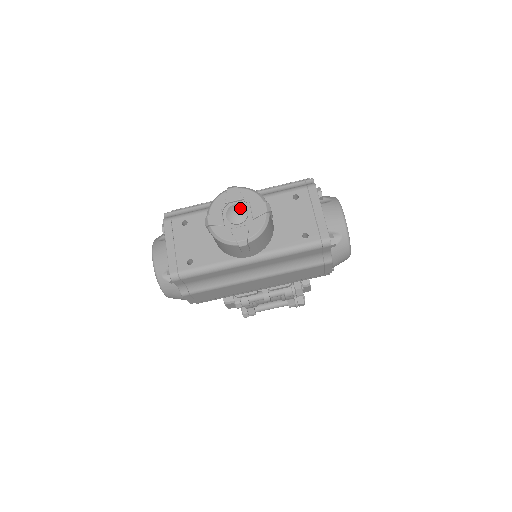
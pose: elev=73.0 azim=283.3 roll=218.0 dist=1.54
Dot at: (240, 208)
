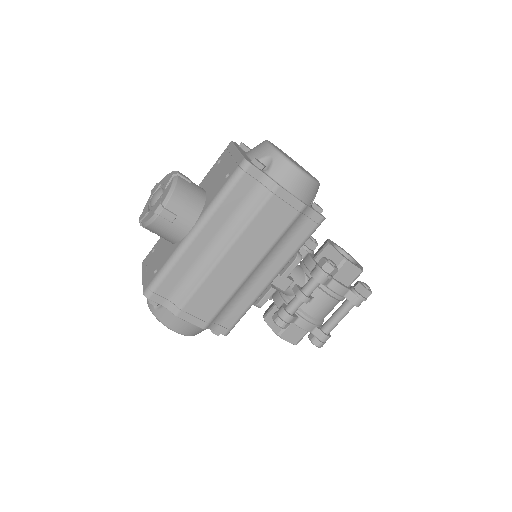
Dot at: (156, 191)
